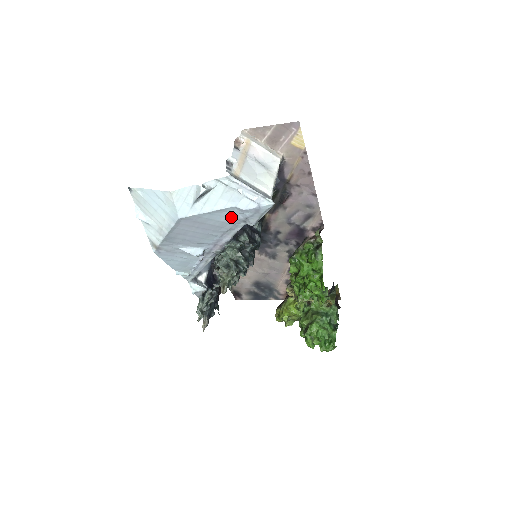
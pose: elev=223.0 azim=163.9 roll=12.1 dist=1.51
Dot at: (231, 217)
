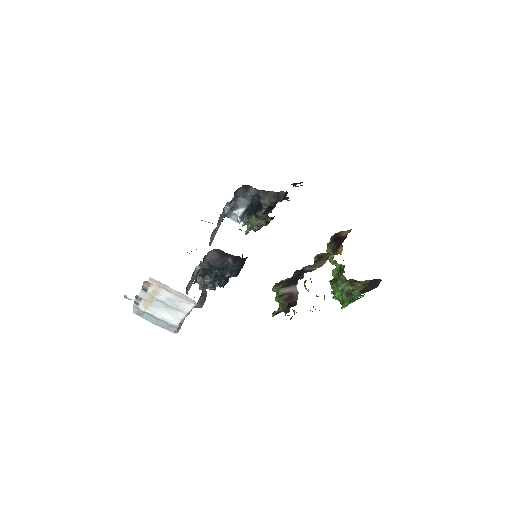
Dot at: occluded
